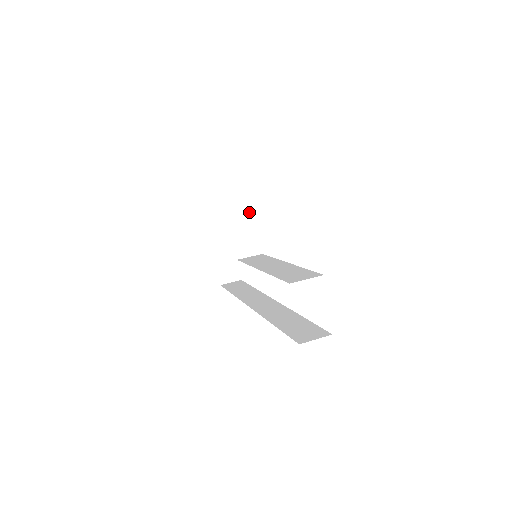
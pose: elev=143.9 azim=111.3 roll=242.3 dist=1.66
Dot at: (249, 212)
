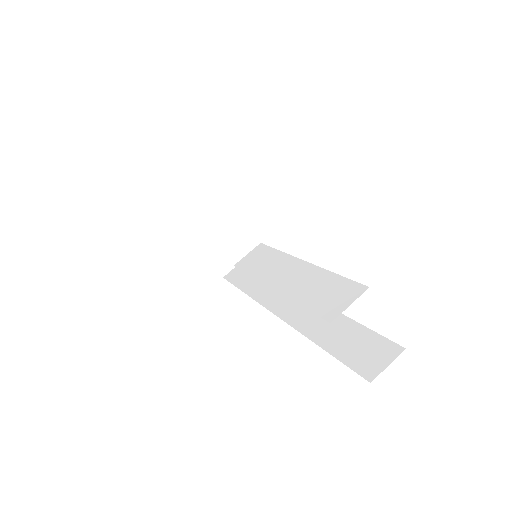
Dot at: (222, 202)
